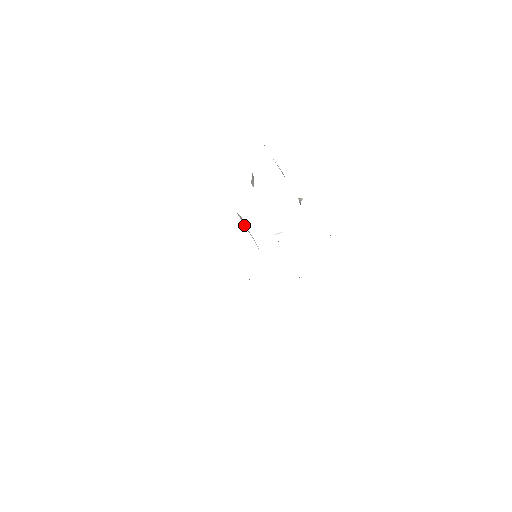
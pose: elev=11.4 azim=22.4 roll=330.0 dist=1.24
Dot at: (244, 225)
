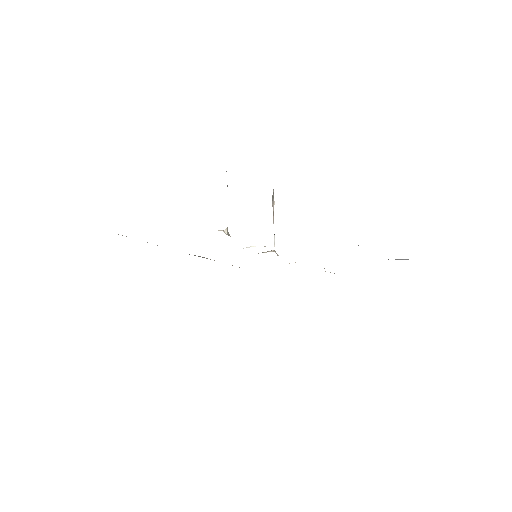
Dot at: (273, 209)
